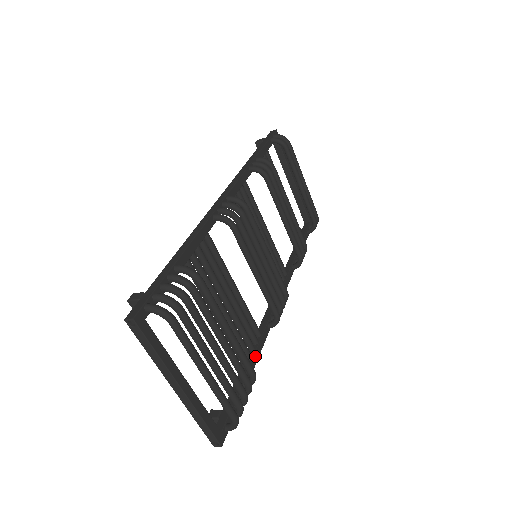
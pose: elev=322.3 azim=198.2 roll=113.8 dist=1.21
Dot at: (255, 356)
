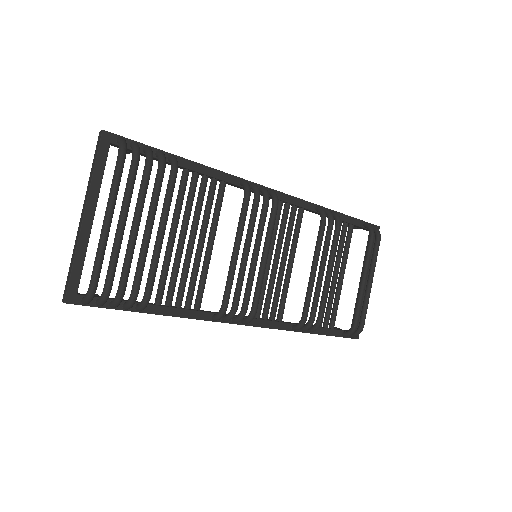
Dot at: (173, 310)
